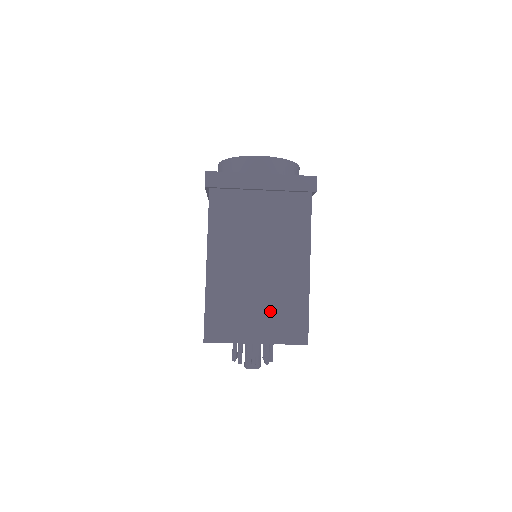
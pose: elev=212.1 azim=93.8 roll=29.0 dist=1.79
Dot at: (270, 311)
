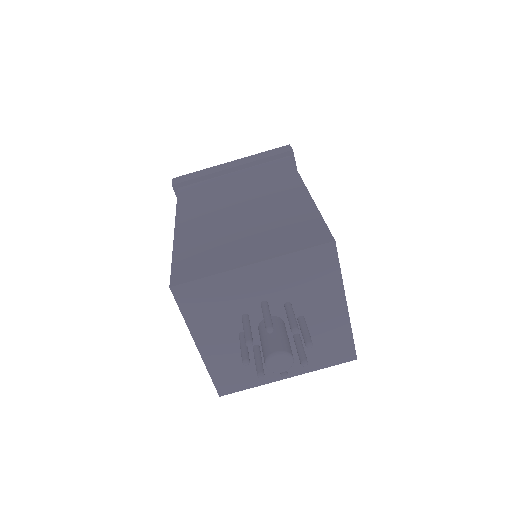
Dot at: (265, 233)
